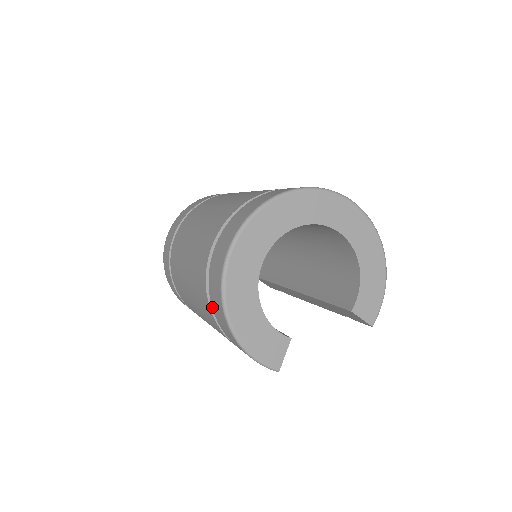
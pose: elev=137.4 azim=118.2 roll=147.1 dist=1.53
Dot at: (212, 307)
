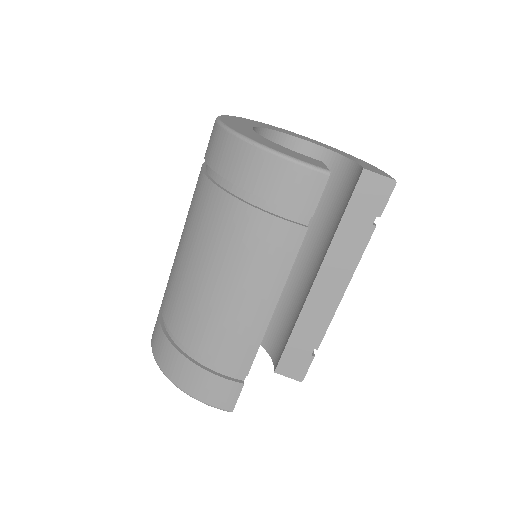
Dot at: (225, 177)
